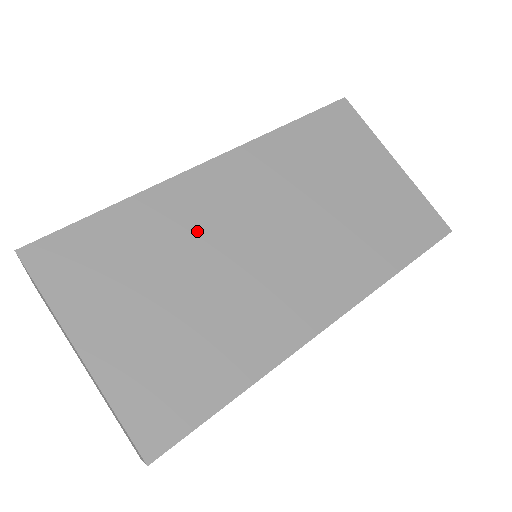
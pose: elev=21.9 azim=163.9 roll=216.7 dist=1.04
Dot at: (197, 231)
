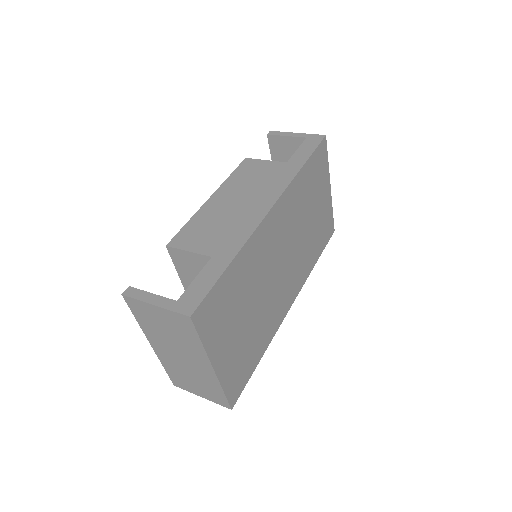
Dot at: (260, 268)
